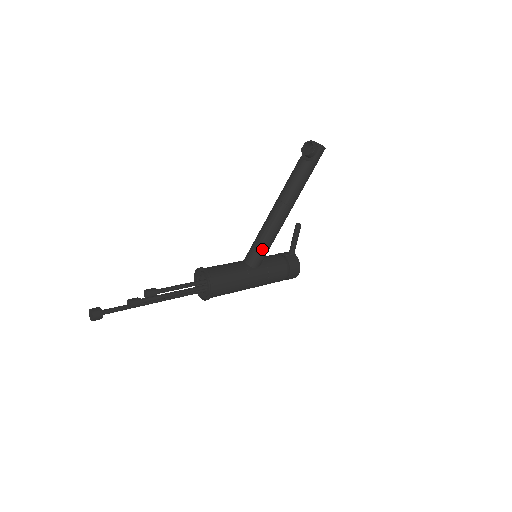
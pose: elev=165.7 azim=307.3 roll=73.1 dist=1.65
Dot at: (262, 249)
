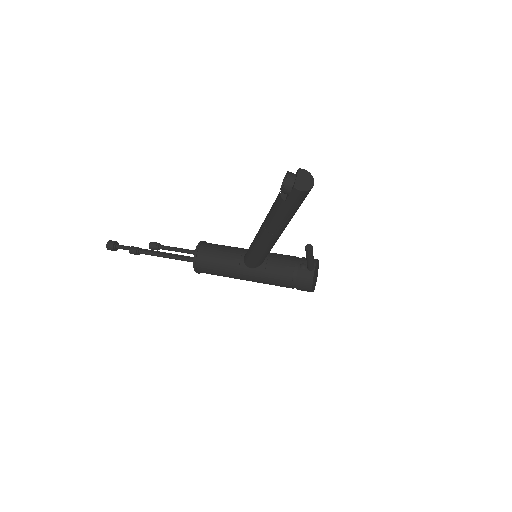
Dot at: (252, 256)
